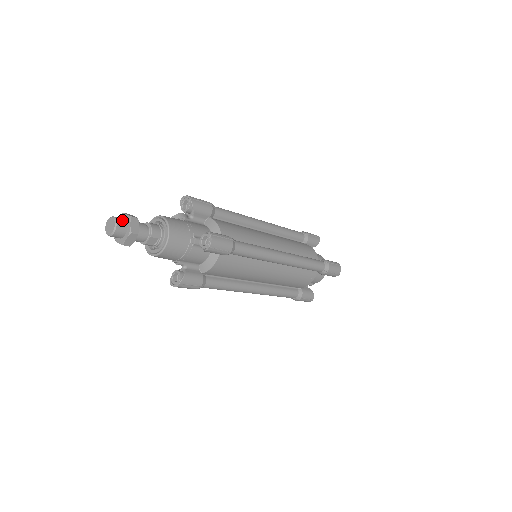
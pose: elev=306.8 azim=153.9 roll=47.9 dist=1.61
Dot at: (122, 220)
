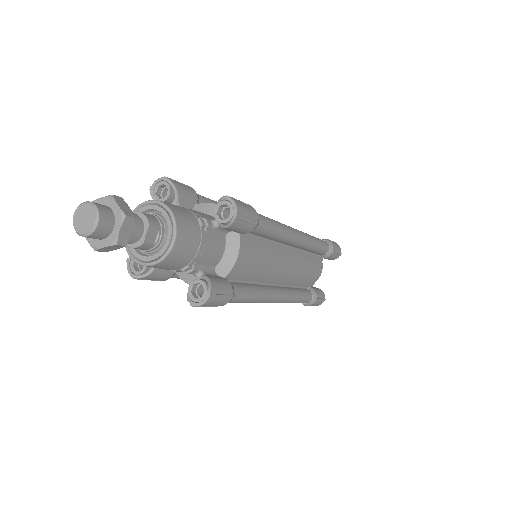
Dot at: (100, 204)
